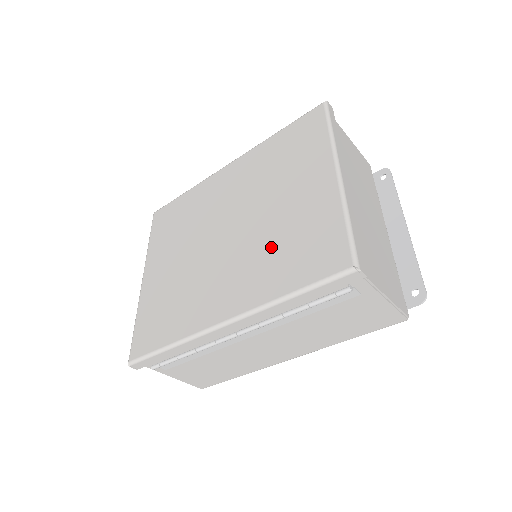
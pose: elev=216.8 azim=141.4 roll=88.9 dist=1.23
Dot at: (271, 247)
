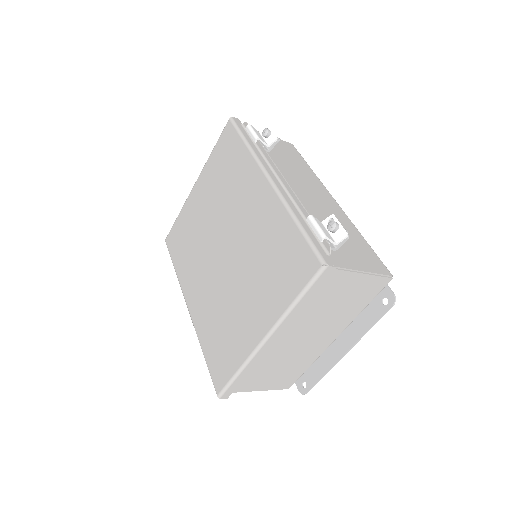
Dot at: (219, 313)
